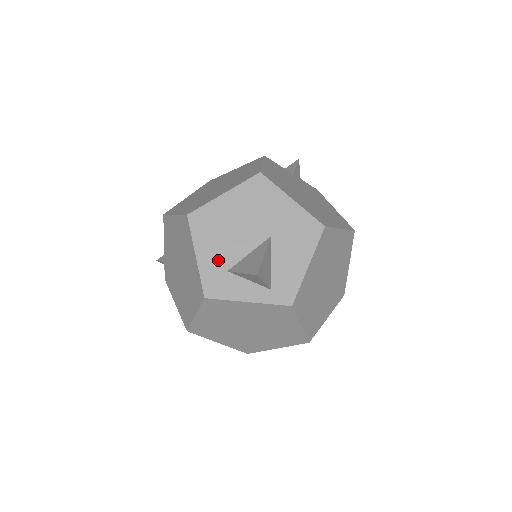
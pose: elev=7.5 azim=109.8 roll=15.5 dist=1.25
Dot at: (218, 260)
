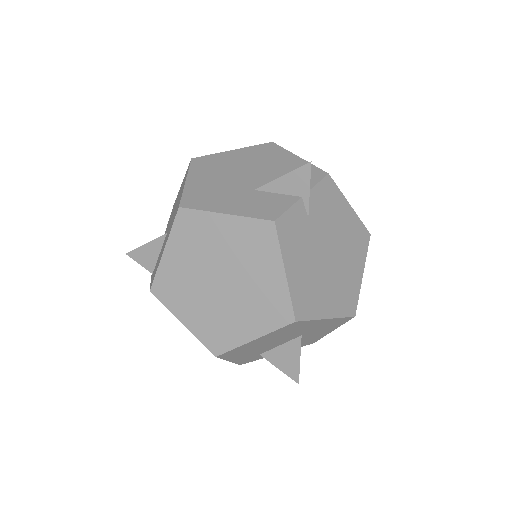
Dot at: (251, 356)
